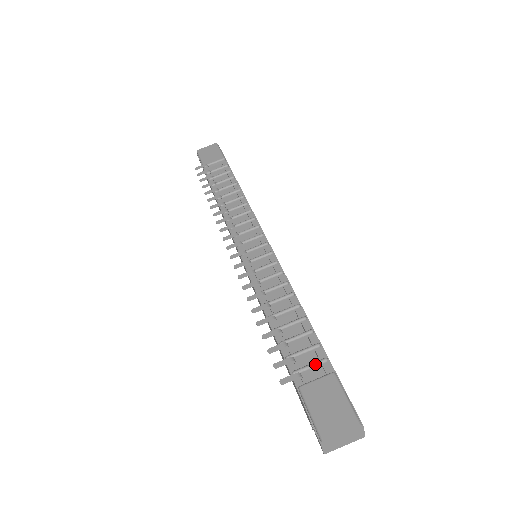
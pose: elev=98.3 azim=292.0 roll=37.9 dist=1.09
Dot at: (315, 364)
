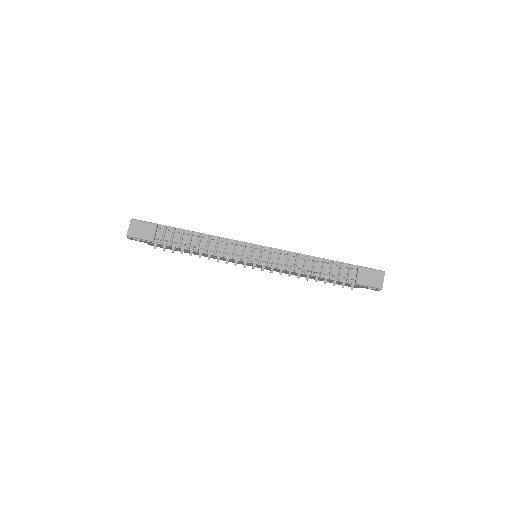
Dot at: (350, 271)
